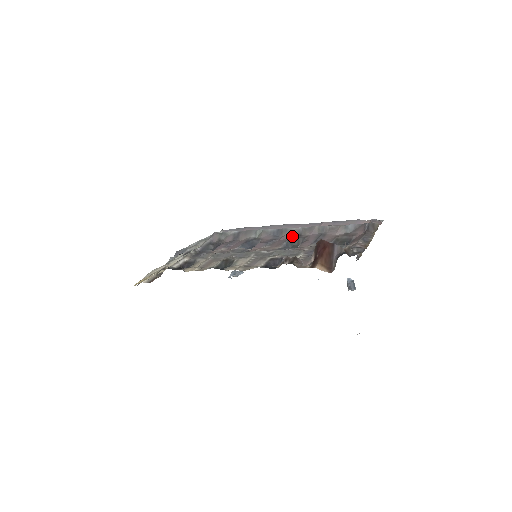
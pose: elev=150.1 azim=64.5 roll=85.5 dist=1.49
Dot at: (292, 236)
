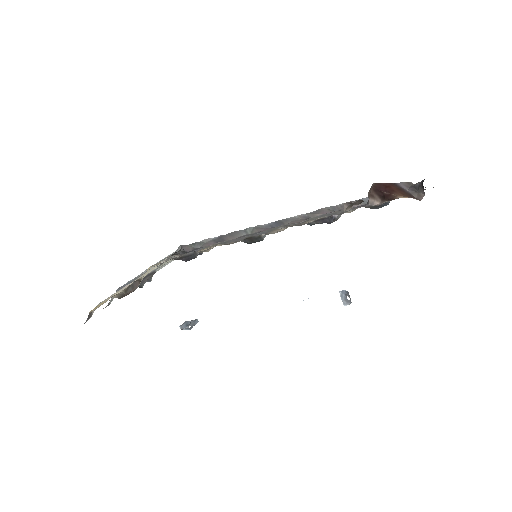
Dot at: occluded
